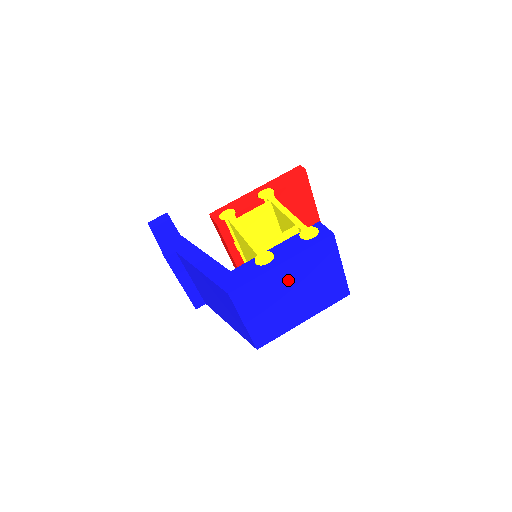
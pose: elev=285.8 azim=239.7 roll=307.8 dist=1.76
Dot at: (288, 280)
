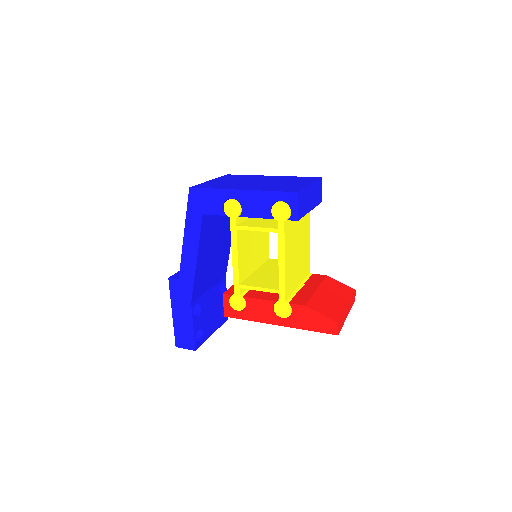
Dot at: (265, 179)
